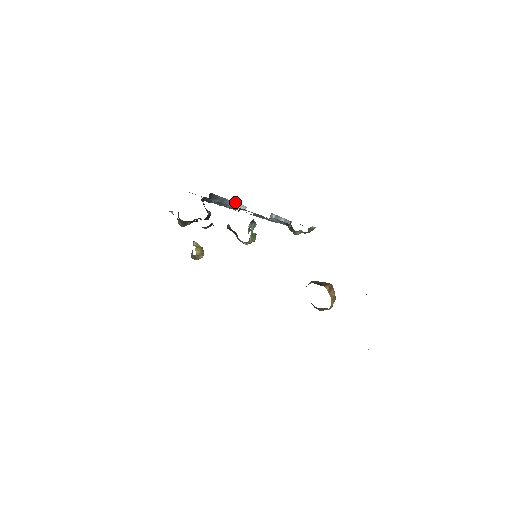
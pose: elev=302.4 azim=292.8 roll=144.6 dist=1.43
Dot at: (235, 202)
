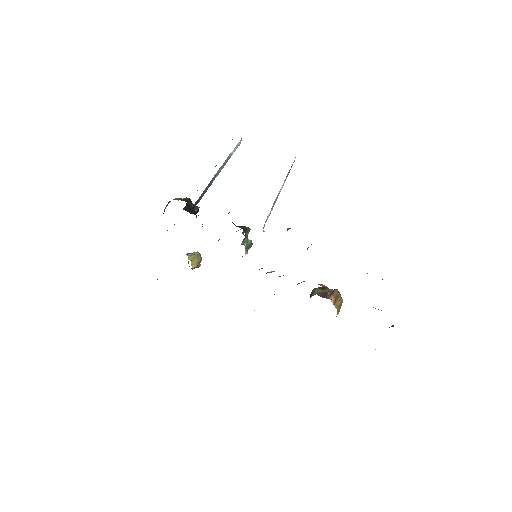
Dot at: occluded
